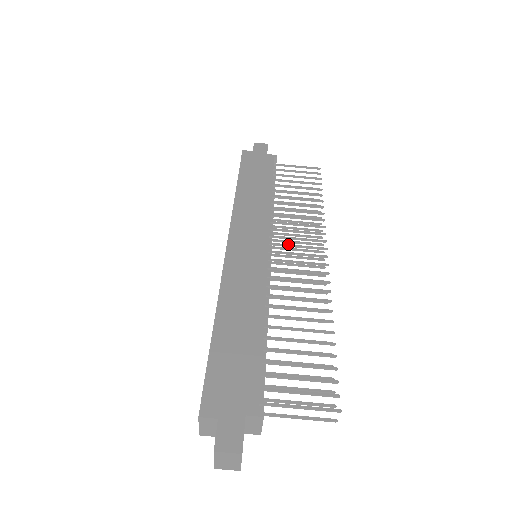
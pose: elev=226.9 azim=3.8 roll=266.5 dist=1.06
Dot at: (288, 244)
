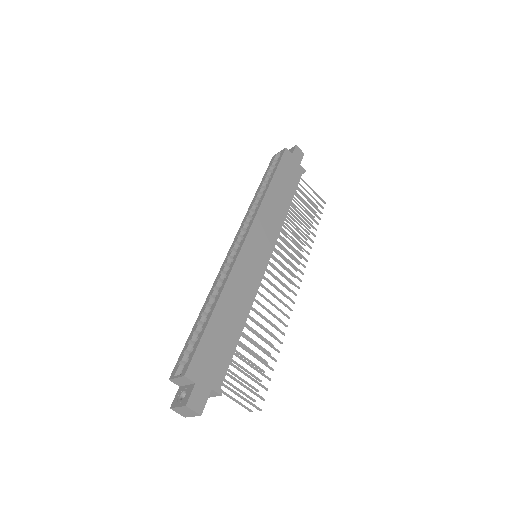
Dot at: (281, 262)
